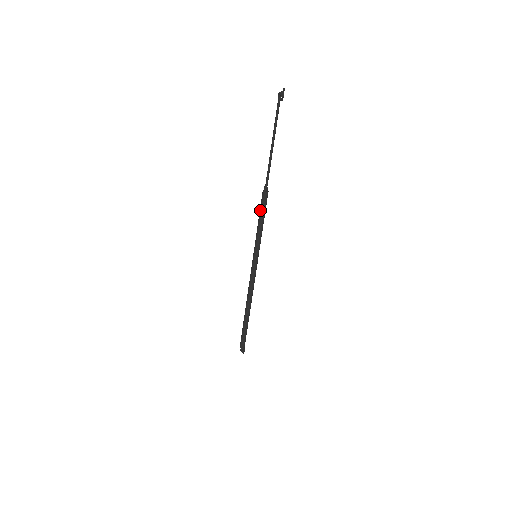
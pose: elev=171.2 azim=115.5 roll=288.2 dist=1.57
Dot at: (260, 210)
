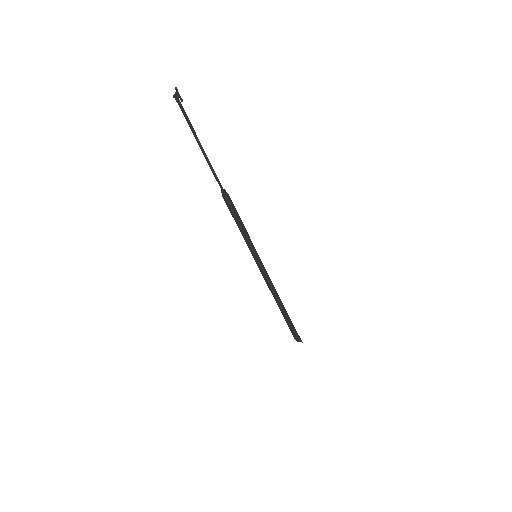
Dot at: (232, 215)
